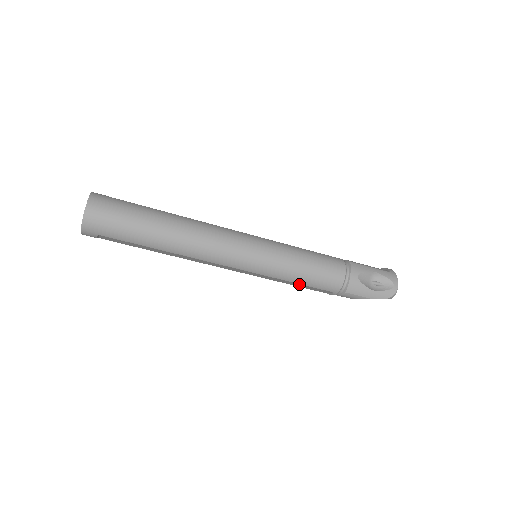
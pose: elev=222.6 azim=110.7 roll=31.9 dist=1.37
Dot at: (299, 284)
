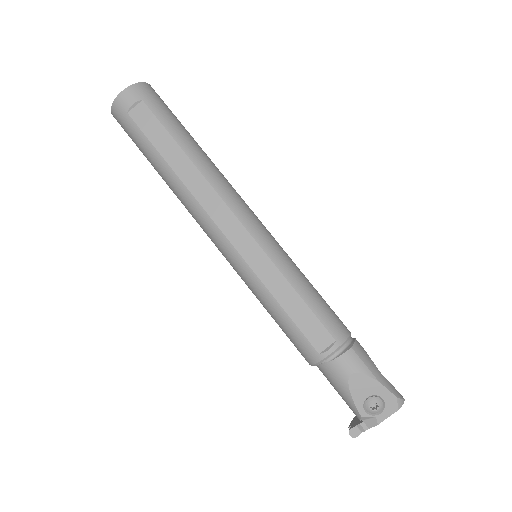
Dot at: (300, 301)
